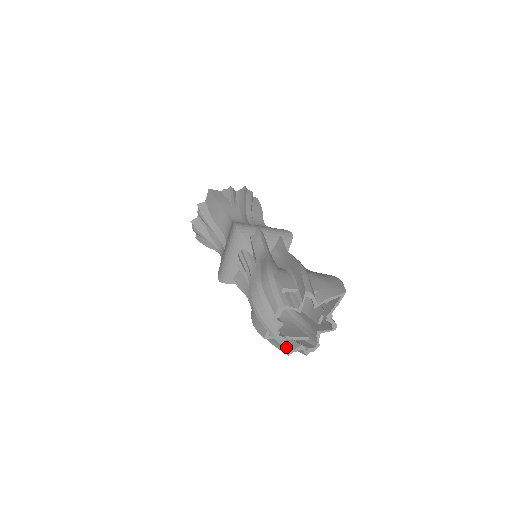
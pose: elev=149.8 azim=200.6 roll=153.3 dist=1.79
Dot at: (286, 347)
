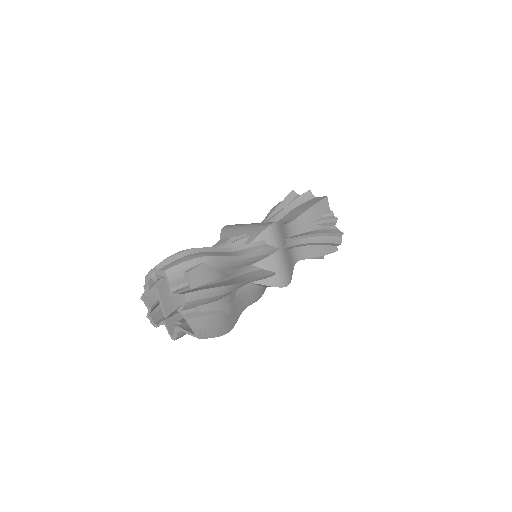
Dot at: (144, 293)
